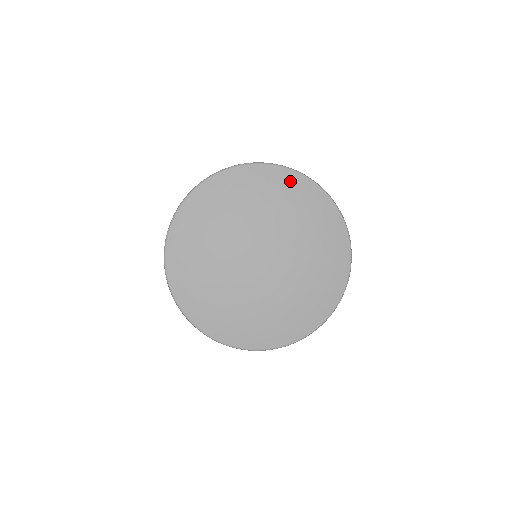
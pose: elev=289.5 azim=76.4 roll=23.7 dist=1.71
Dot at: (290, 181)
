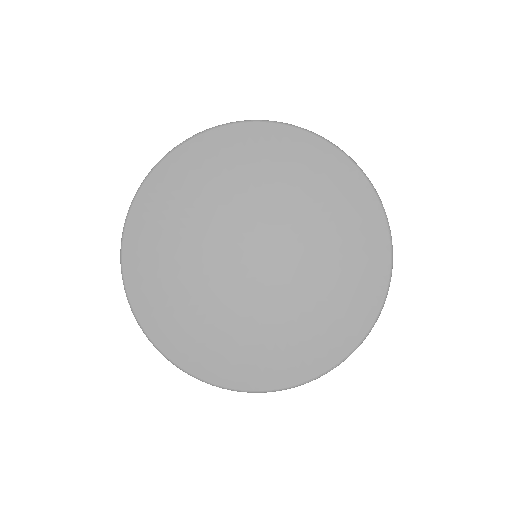
Dot at: (356, 191)
